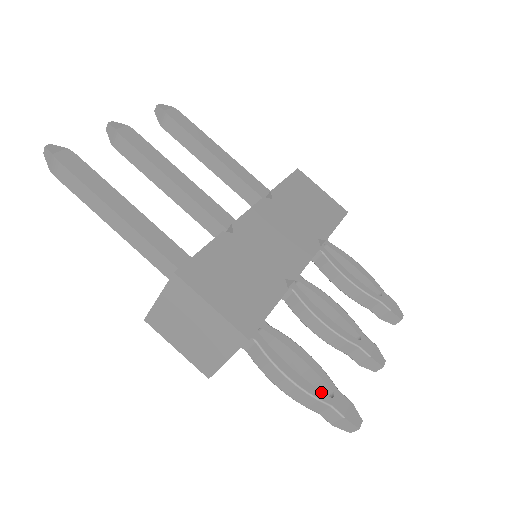
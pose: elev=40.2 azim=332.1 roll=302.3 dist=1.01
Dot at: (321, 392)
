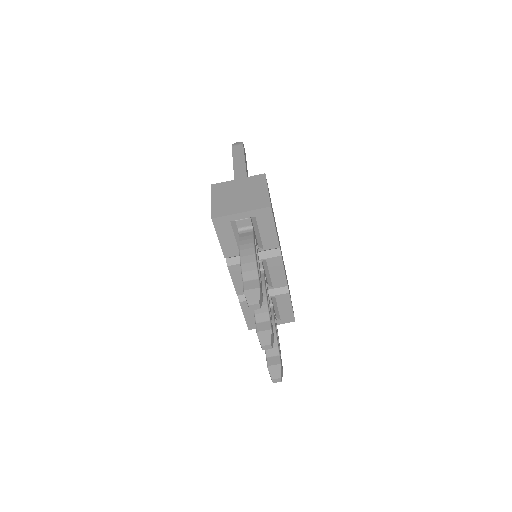
Dot at: occluded
